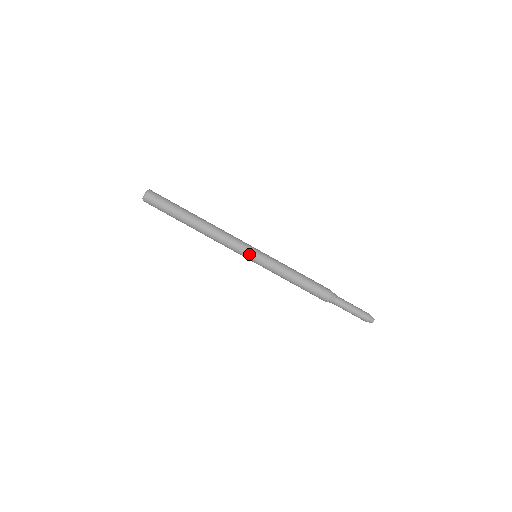
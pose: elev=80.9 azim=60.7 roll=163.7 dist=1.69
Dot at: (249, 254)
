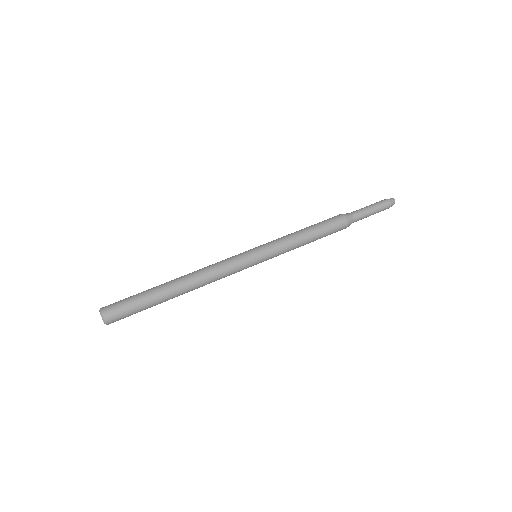
Dot at: (248, 256)
